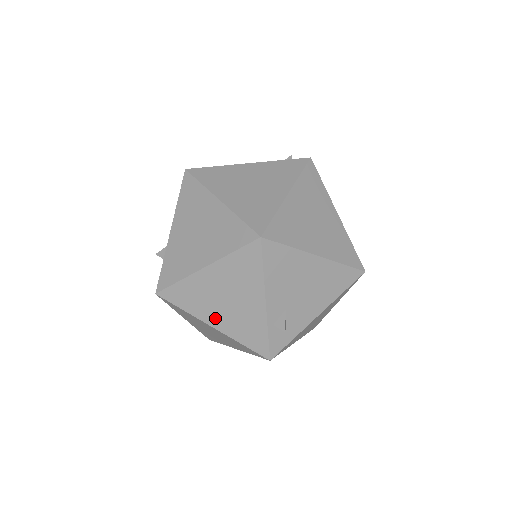
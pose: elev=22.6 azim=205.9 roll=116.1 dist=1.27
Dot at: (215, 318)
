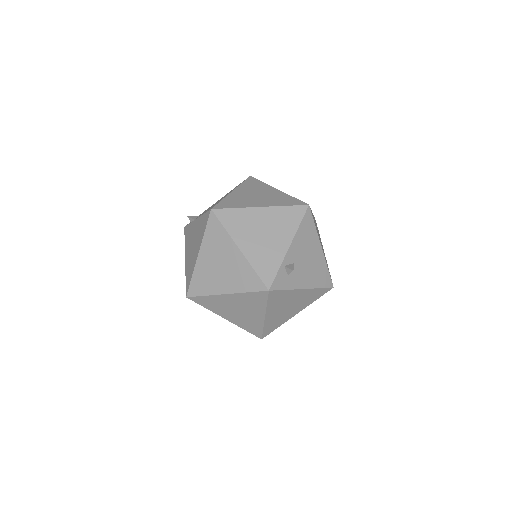
Dot at: (246, 243)
